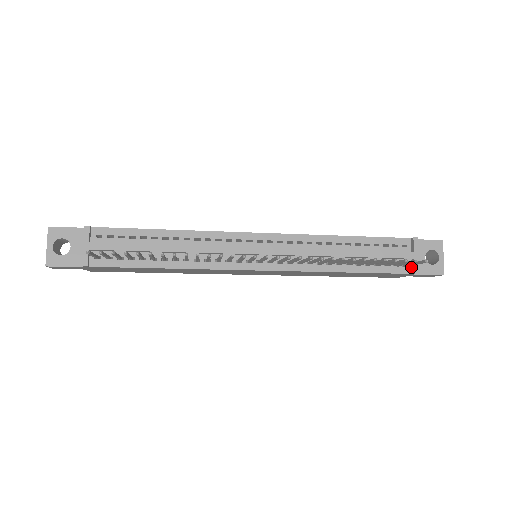
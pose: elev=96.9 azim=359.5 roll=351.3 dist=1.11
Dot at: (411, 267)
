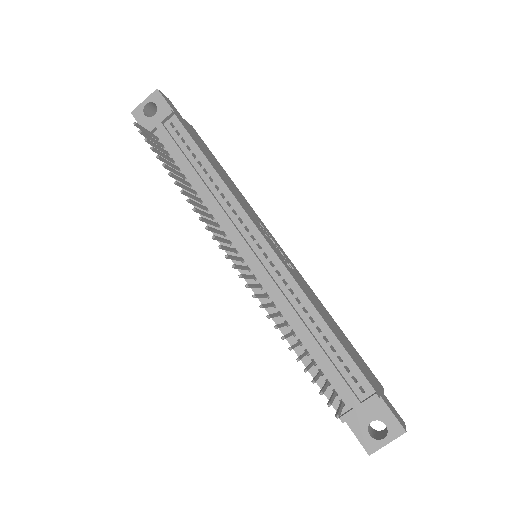
Dot at: (346, 411)
